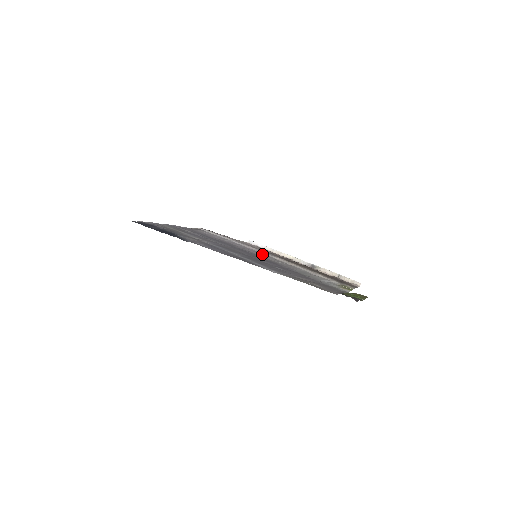
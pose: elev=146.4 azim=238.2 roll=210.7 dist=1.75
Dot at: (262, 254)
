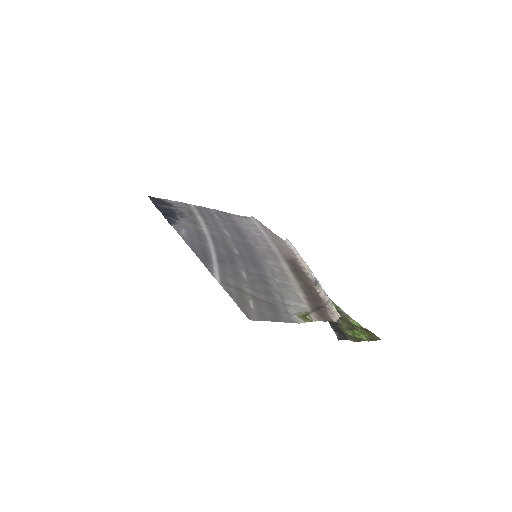
Dot at: (272, 256)
